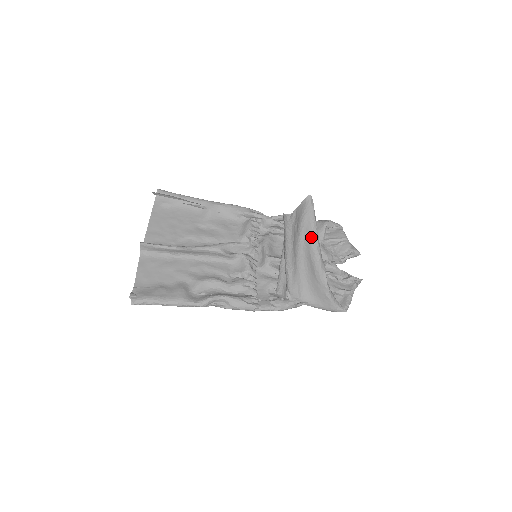
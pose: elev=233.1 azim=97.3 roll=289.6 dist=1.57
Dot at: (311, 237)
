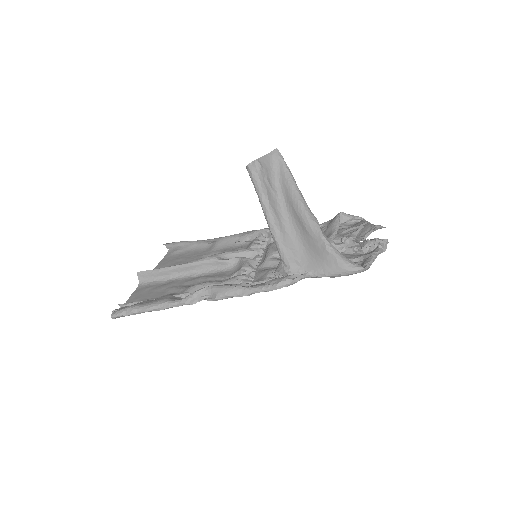
Dot at: (289, 190)
